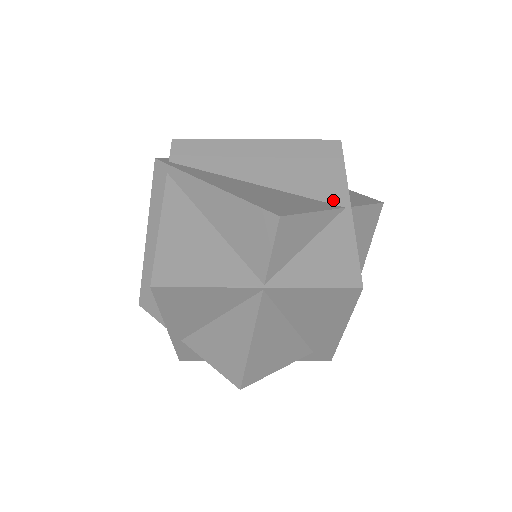
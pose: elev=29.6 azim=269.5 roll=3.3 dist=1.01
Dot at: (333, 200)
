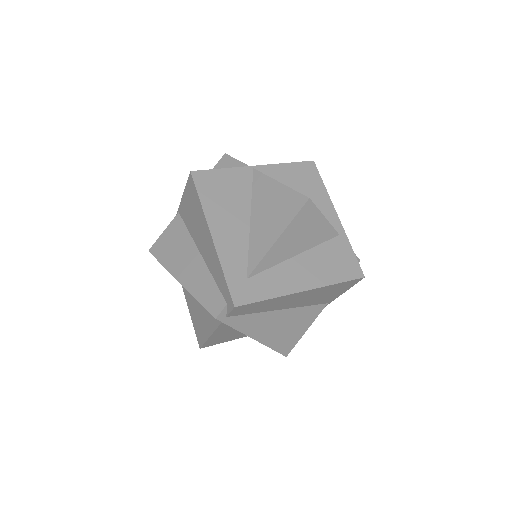
Dot at: (324, 303)
